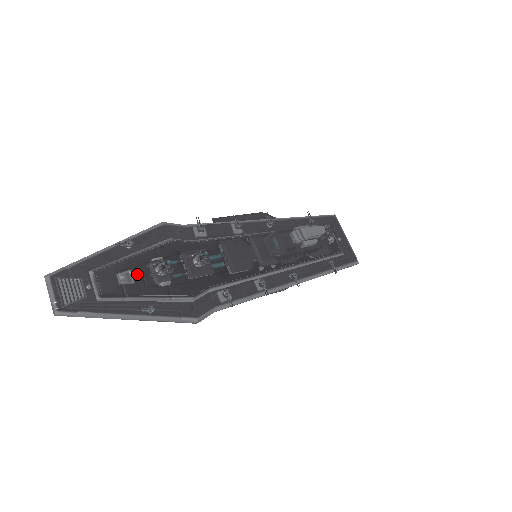
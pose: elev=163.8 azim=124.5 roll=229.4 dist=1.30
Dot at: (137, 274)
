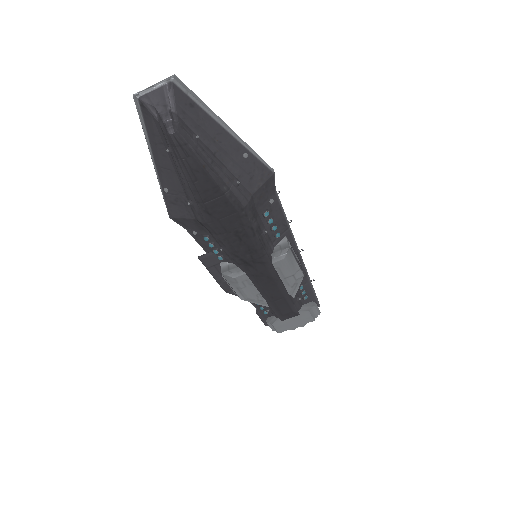
Dot at: occluded
